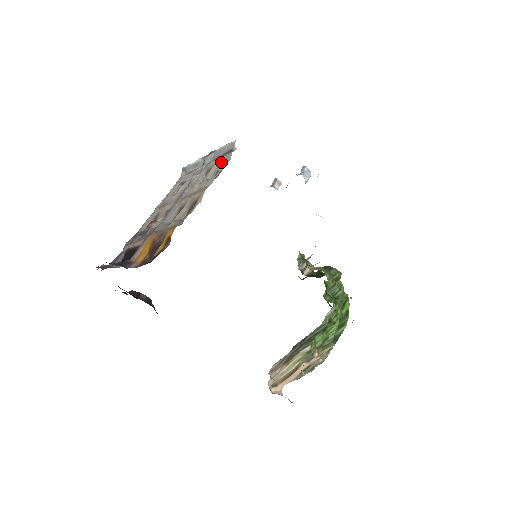
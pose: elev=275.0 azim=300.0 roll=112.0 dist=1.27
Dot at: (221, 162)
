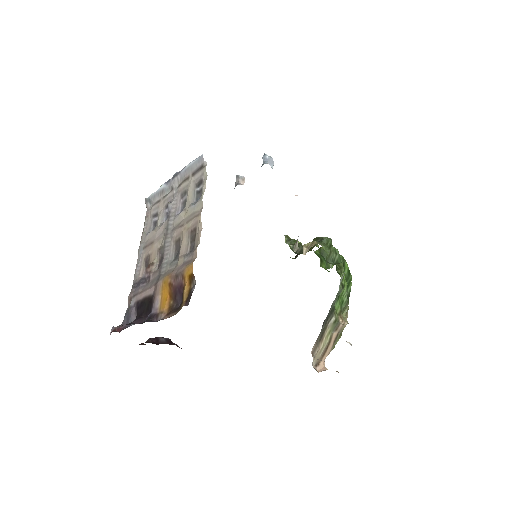
Dot at: (196, 181)
